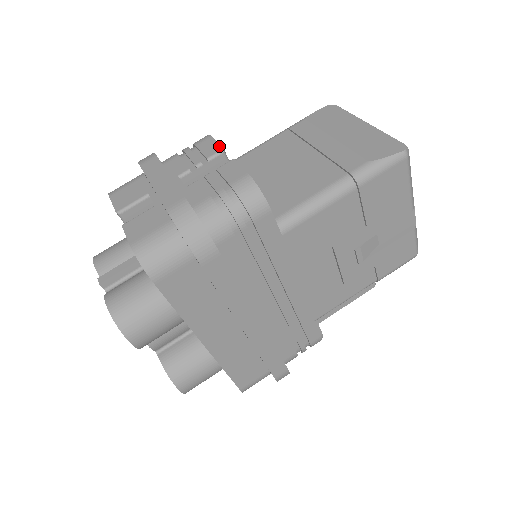
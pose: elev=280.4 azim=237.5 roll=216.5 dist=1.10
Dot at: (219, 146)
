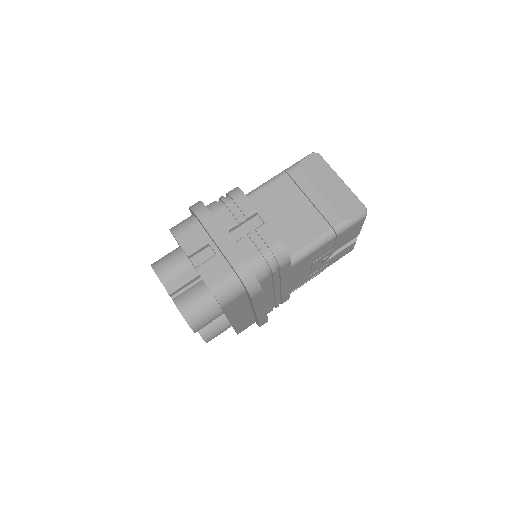
Dot at: (253, 207)
